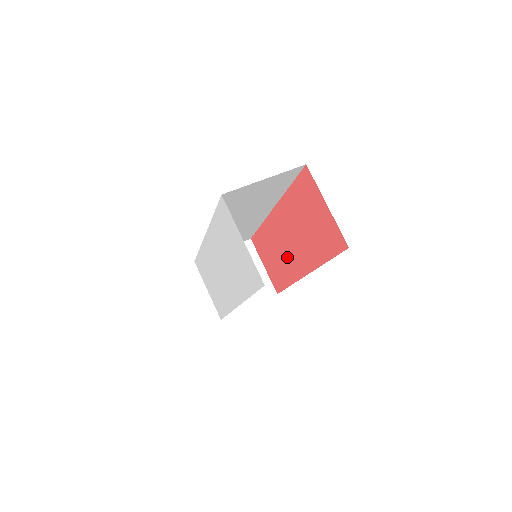
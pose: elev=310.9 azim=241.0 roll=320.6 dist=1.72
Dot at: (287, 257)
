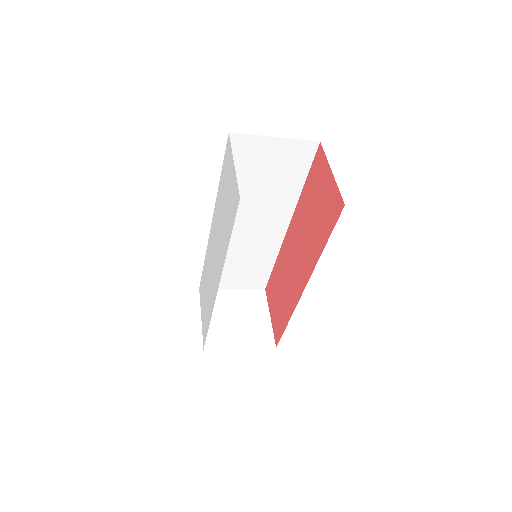
Dot at: (291, 280)
